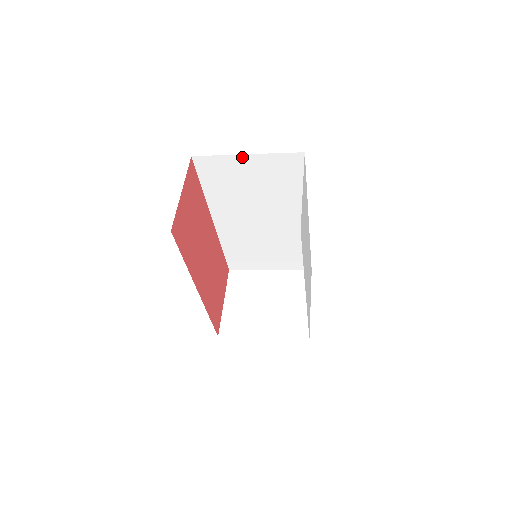
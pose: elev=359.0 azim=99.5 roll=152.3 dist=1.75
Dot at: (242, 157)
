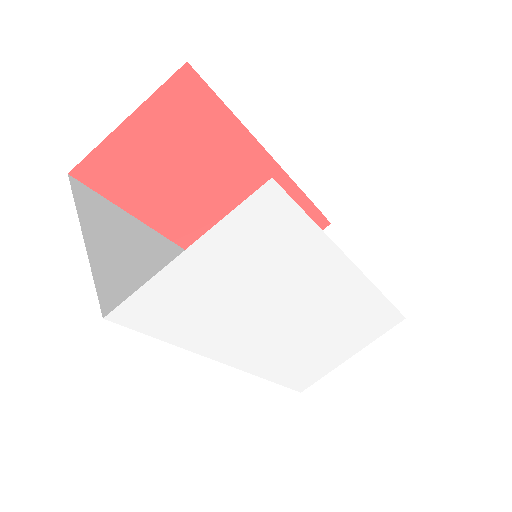
Dot at: occluded
